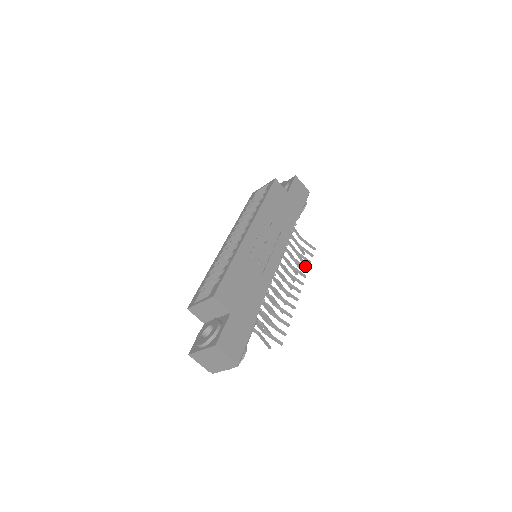
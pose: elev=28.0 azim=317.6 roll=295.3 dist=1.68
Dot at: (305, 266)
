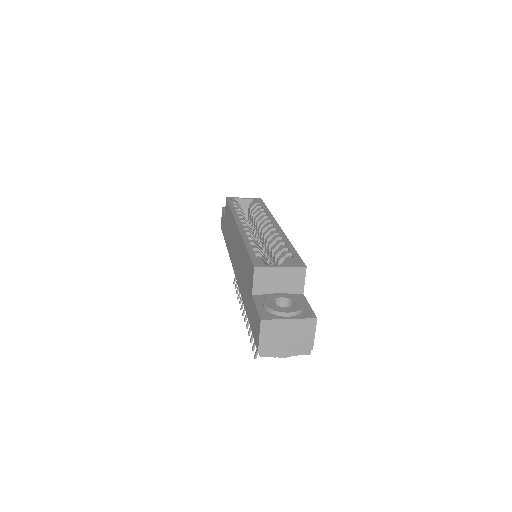
Dot at: occluded
